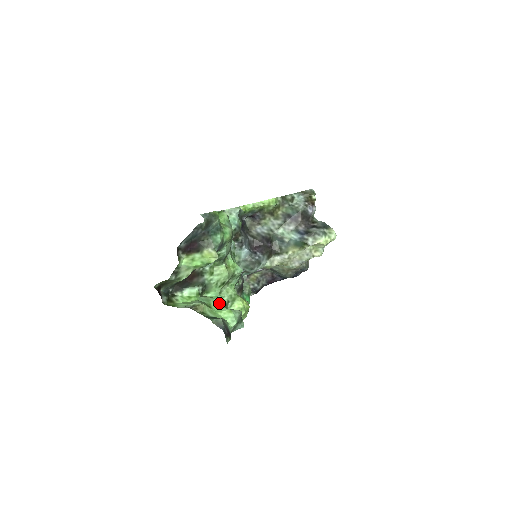
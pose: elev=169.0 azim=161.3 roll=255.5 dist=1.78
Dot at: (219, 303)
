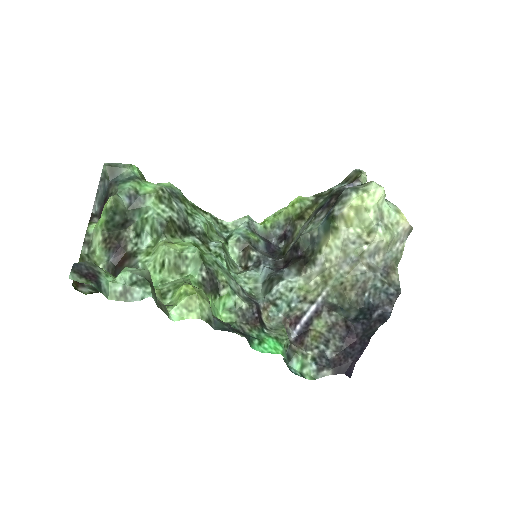
Dot at: occluded
